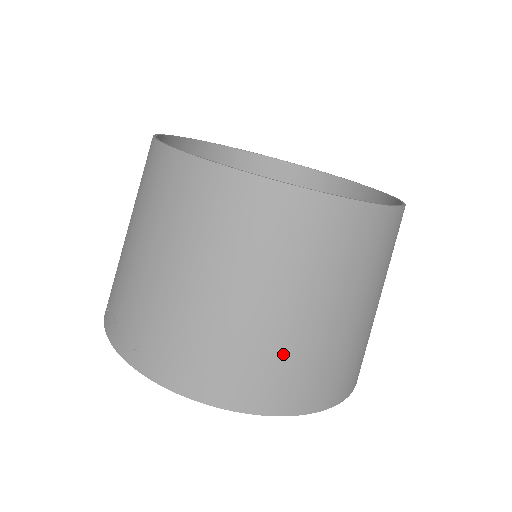
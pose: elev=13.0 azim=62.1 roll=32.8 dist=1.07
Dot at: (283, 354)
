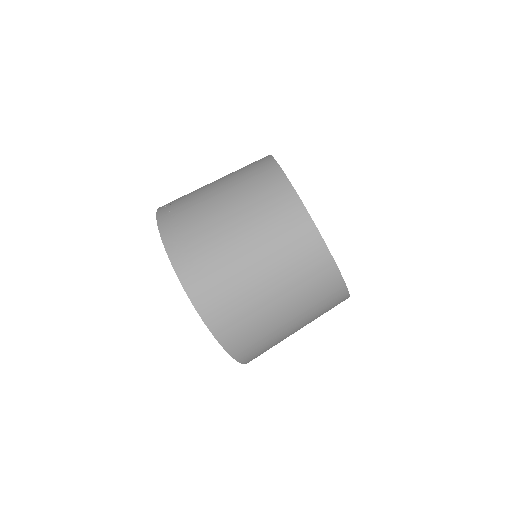
Dot at: (261, 329)
